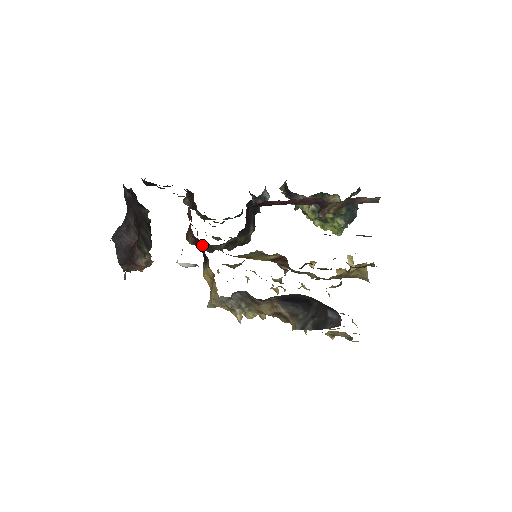
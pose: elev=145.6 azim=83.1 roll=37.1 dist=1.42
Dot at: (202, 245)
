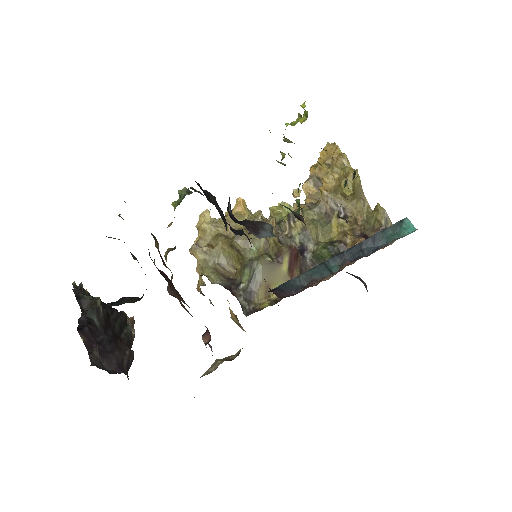
Dot at: occluded
